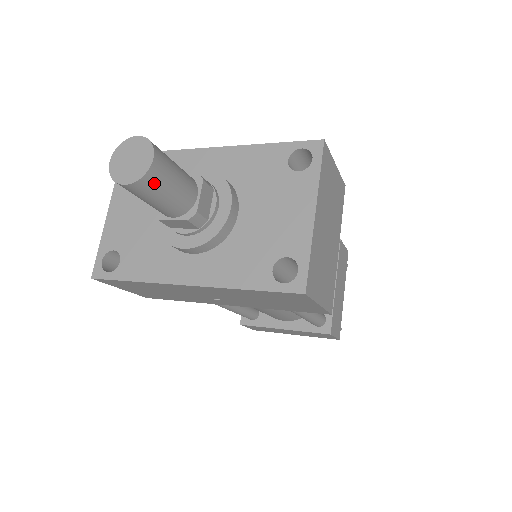
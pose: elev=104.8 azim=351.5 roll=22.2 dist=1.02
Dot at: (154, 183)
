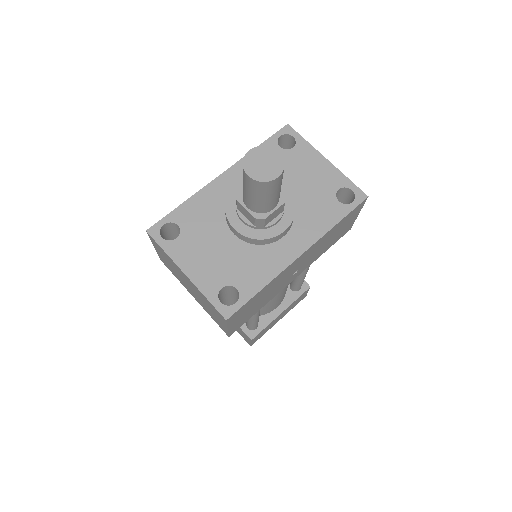
Dot at: (283, 171)
